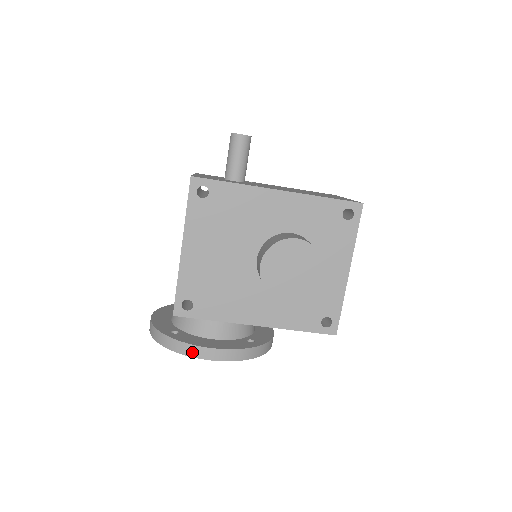
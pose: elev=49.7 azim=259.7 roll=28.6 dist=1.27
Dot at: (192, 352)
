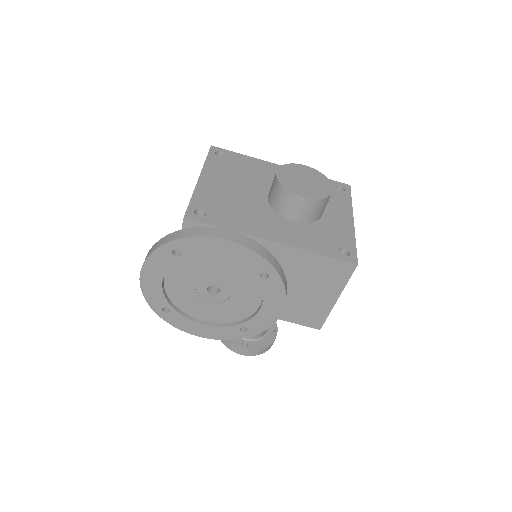
Dot at: (206, 232)
